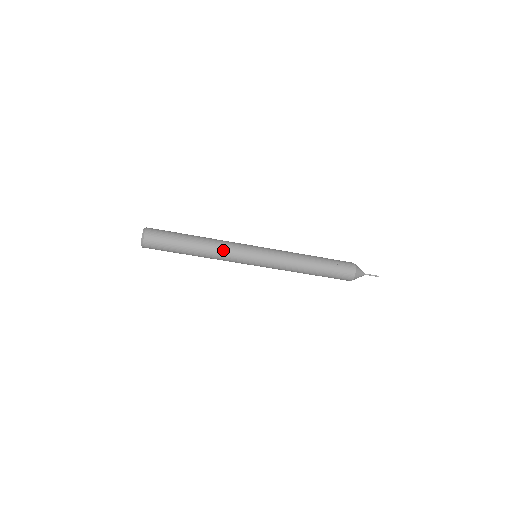
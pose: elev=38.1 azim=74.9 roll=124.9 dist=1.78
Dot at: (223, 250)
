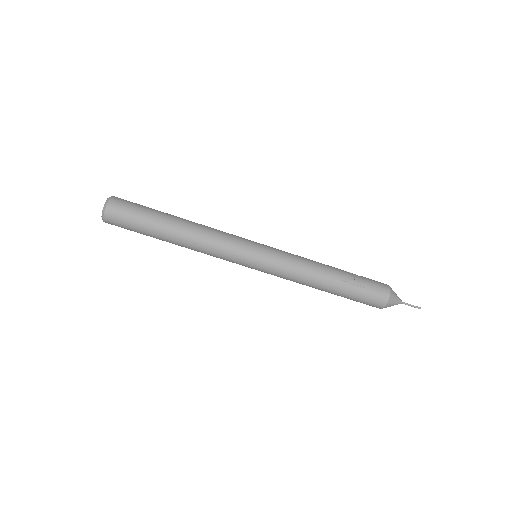
Dot at: (214, 232)
